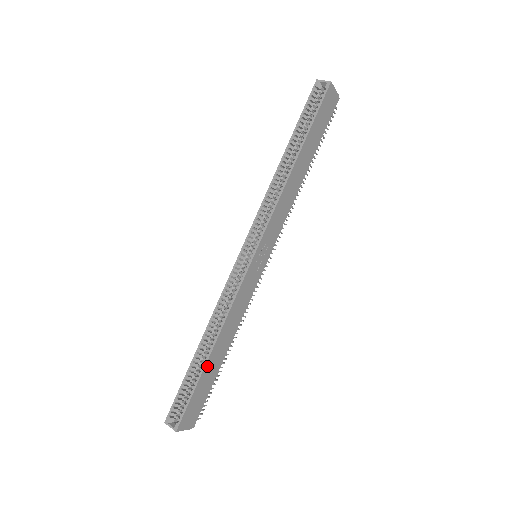
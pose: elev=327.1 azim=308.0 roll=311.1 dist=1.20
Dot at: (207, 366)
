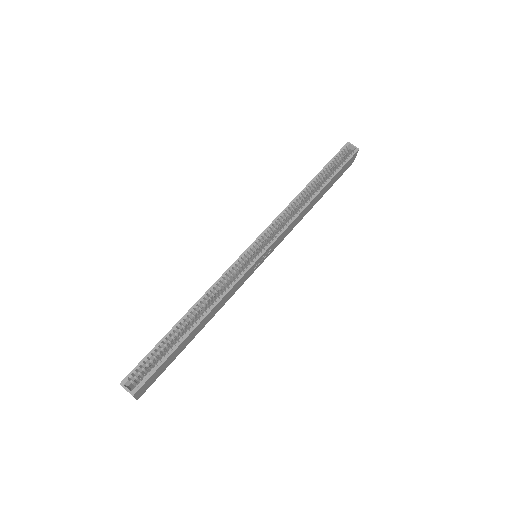
Dot at: (186, 339)
